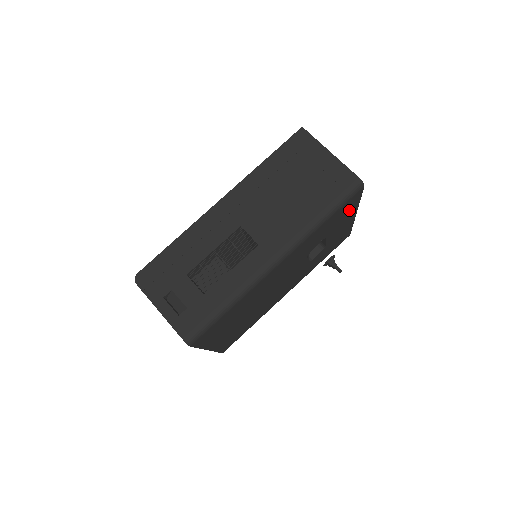
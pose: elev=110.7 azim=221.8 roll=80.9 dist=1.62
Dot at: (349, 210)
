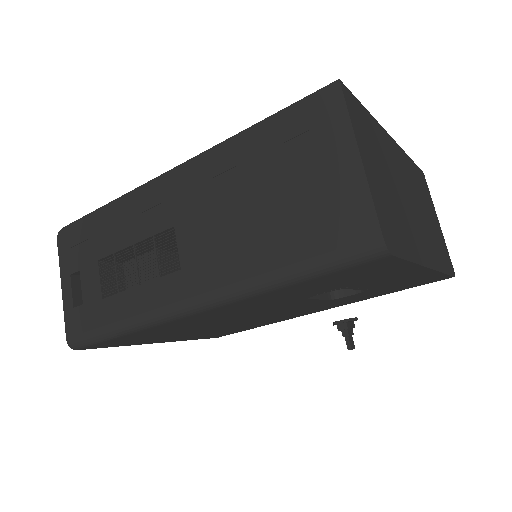
Dot at: (383, 270)
